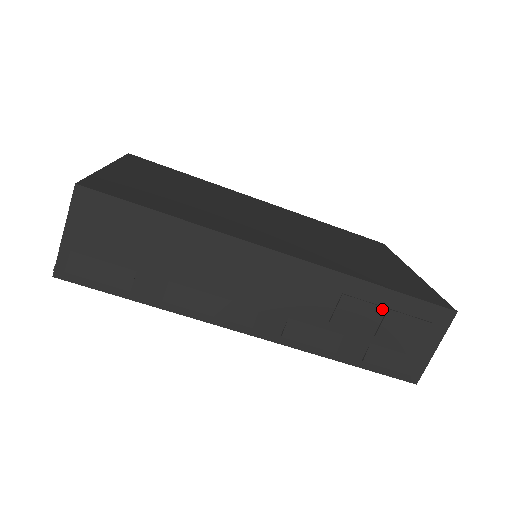
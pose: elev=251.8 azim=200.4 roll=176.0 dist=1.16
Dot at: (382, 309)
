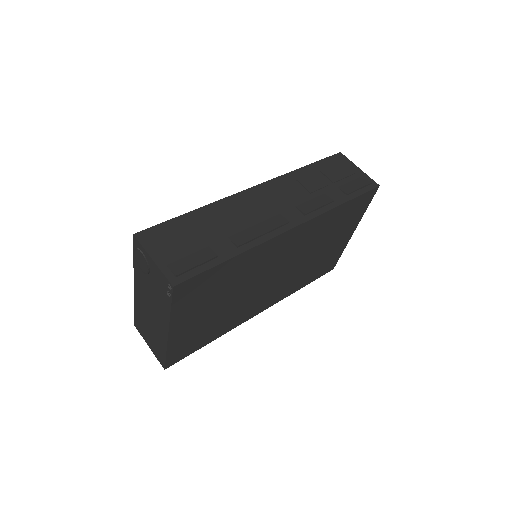
Dot at: (318, 173)
